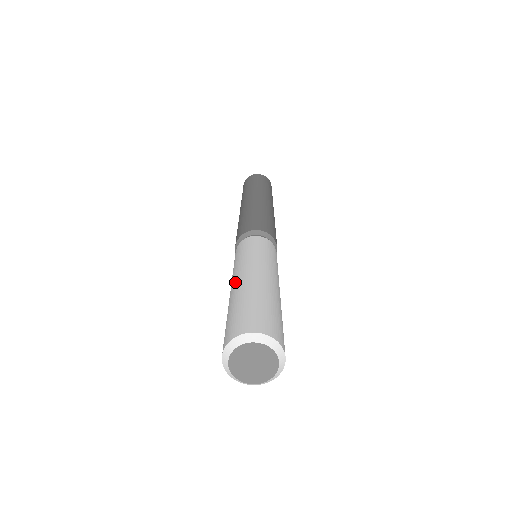
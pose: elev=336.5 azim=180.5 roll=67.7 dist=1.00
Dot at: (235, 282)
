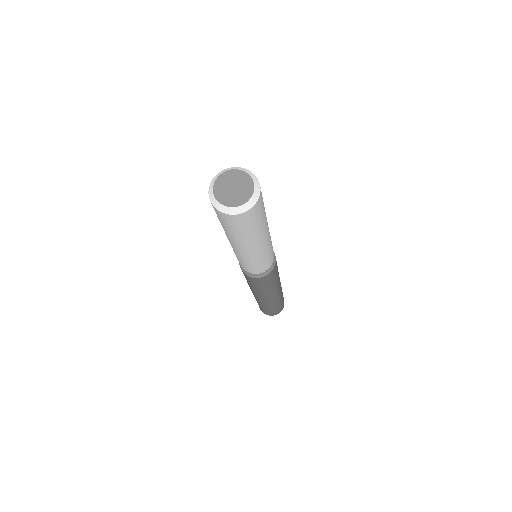
Dot at: occluded
